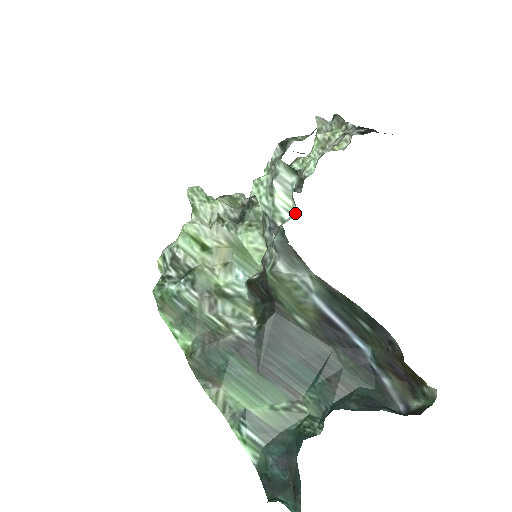
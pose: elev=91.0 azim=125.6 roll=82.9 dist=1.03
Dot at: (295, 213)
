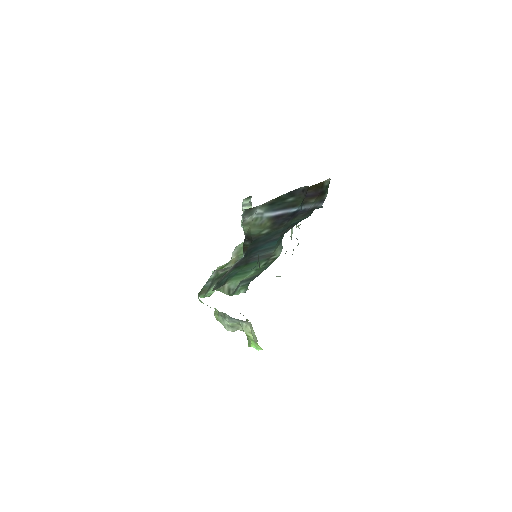
Dot at: occluded
